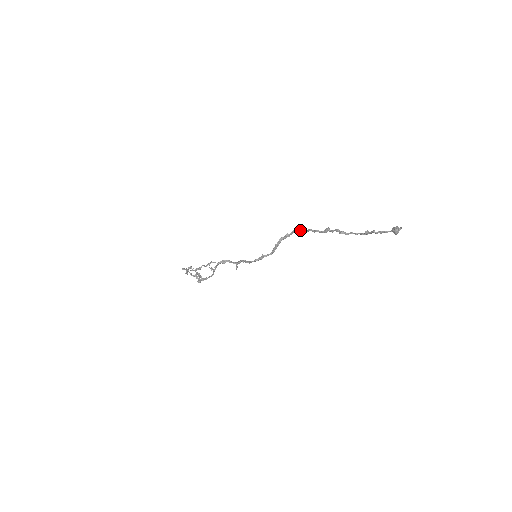
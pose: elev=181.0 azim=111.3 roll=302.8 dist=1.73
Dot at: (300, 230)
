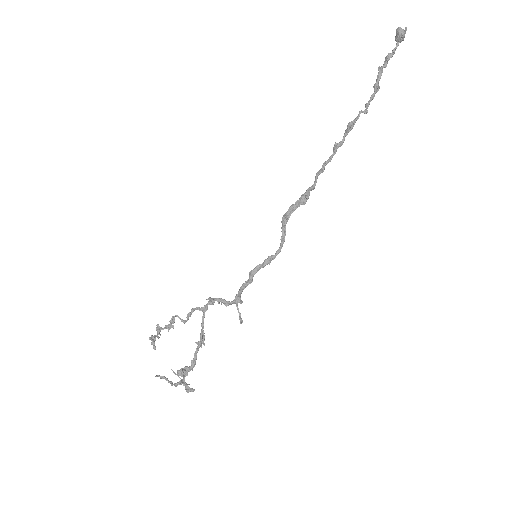
Dot at: (307, 189)
